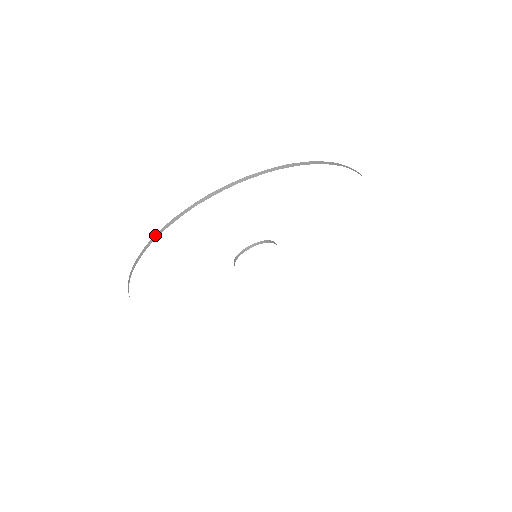
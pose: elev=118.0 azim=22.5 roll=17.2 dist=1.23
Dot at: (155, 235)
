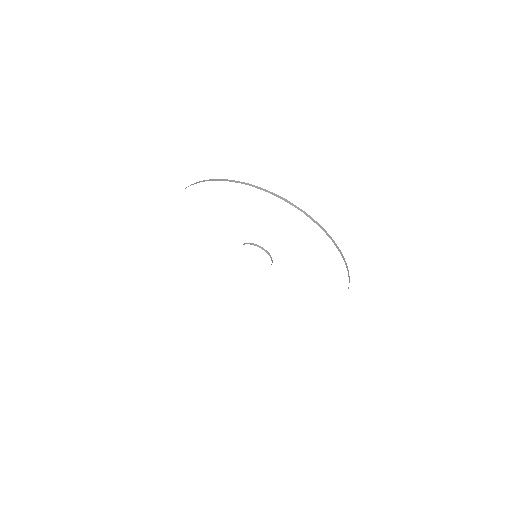
Dot at: (218, 179)
